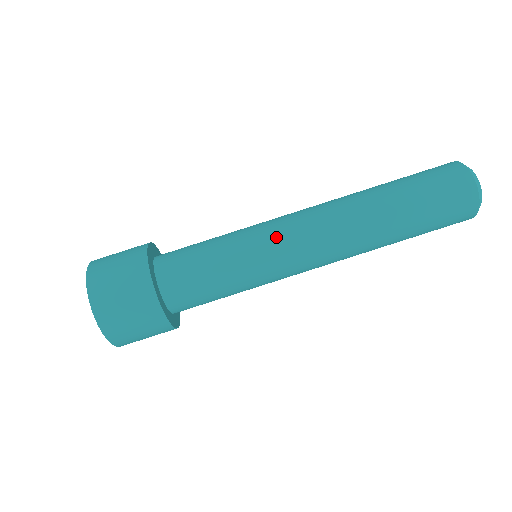
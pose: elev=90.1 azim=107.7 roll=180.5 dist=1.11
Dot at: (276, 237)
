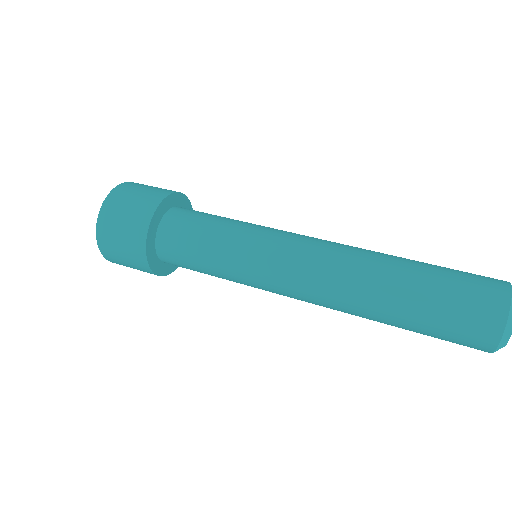
Dot at: occluded
